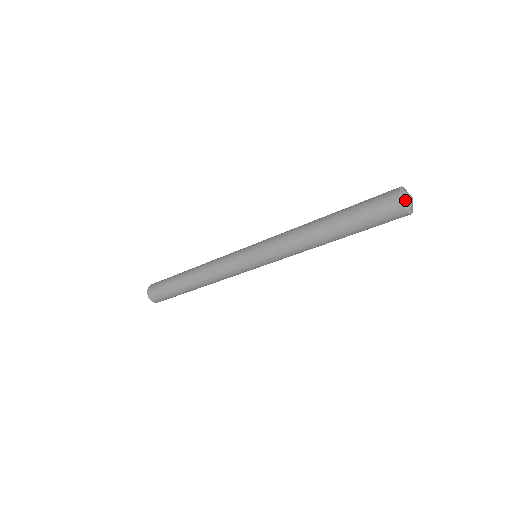
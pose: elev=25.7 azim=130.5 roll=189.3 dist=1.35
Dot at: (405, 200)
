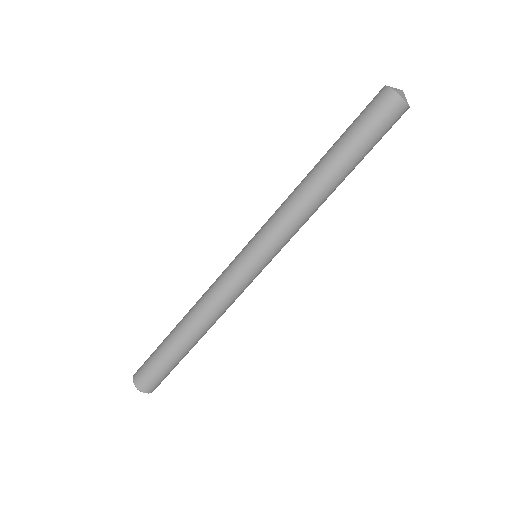
Dot at: (397, 90)
